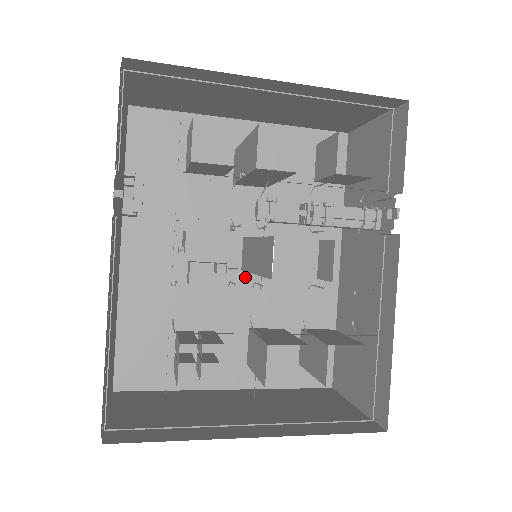
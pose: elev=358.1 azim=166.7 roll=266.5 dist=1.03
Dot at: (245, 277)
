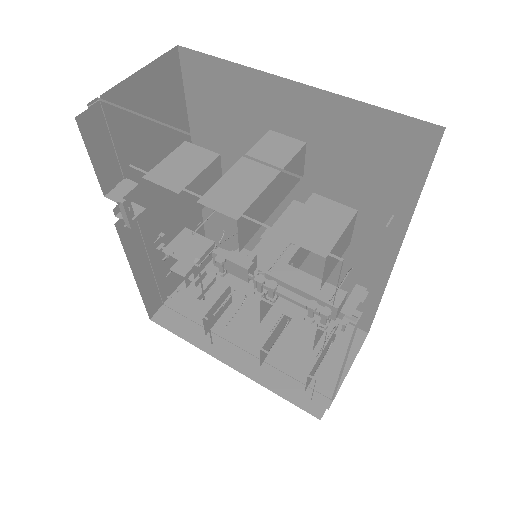
Dot at: occluded
